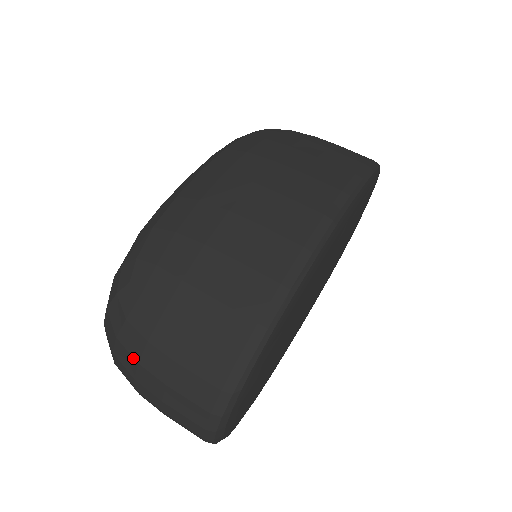
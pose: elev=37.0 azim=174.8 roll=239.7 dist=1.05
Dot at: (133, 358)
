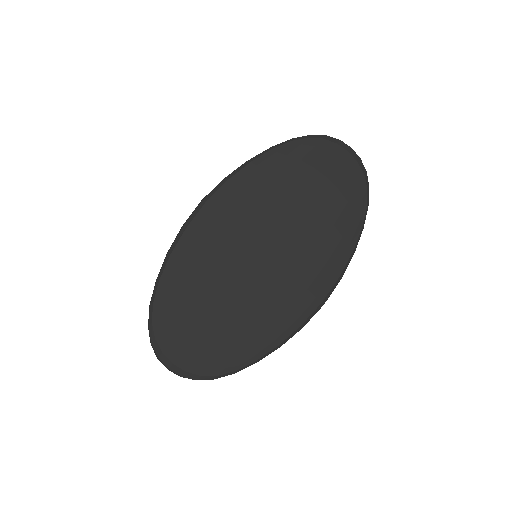
Dot at: occluded
